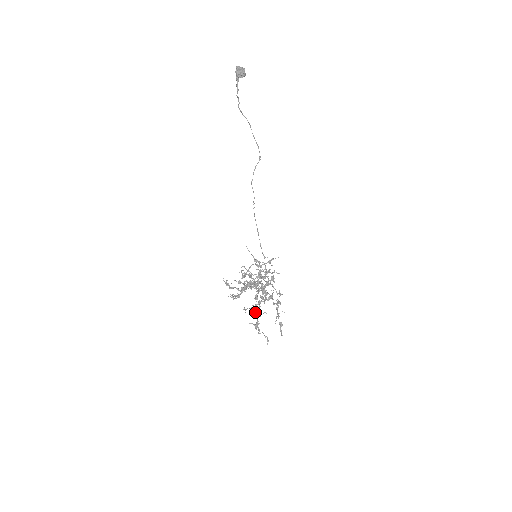
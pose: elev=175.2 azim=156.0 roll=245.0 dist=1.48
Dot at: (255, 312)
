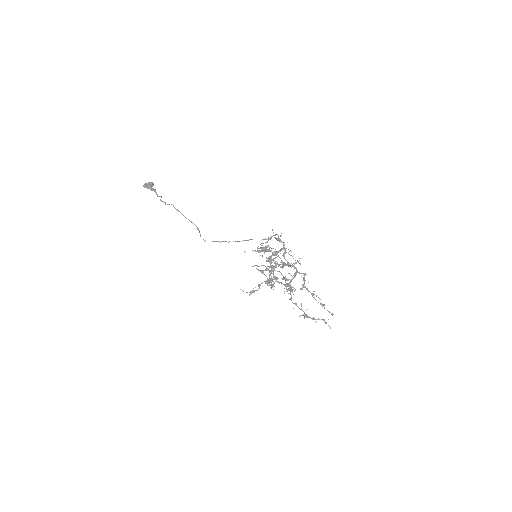
Dot at: (294, 303)
